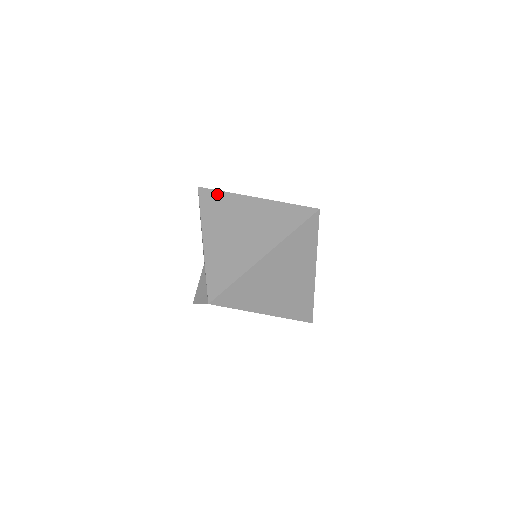
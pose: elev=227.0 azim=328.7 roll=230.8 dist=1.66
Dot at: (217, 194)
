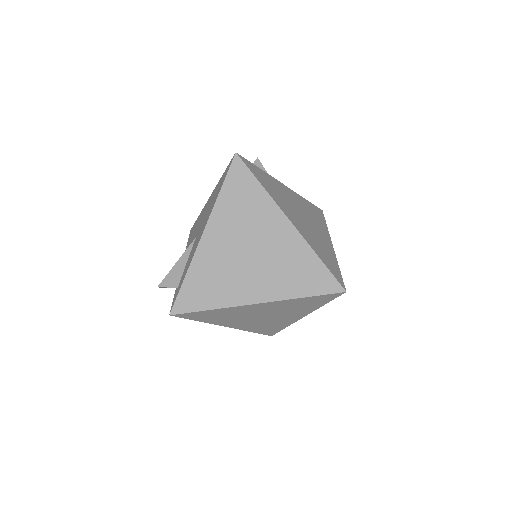
Dot at: (251, 182)
